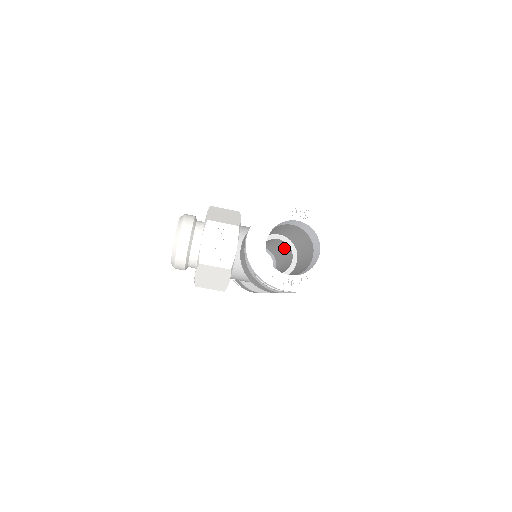
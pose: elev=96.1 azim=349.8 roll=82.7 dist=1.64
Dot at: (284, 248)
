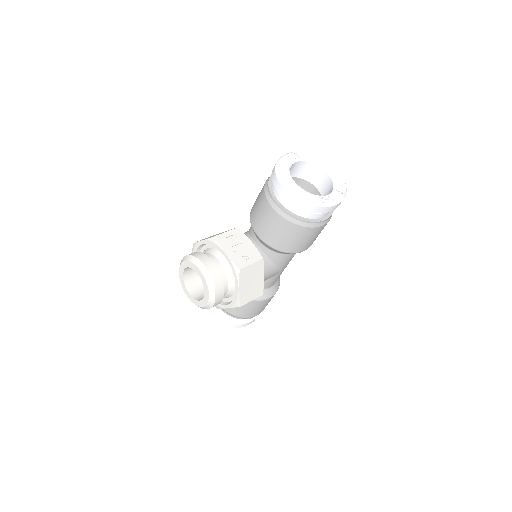
Dot at: occluded
